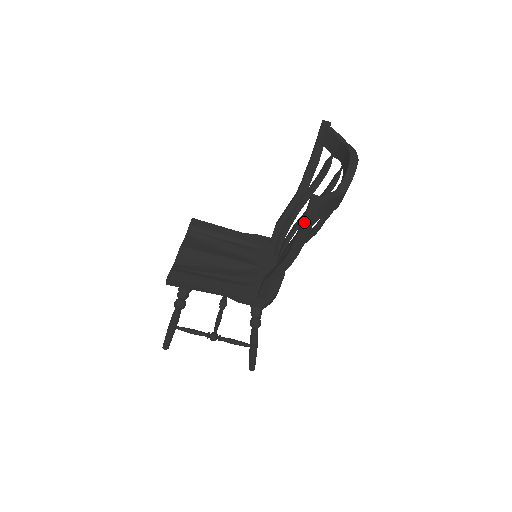
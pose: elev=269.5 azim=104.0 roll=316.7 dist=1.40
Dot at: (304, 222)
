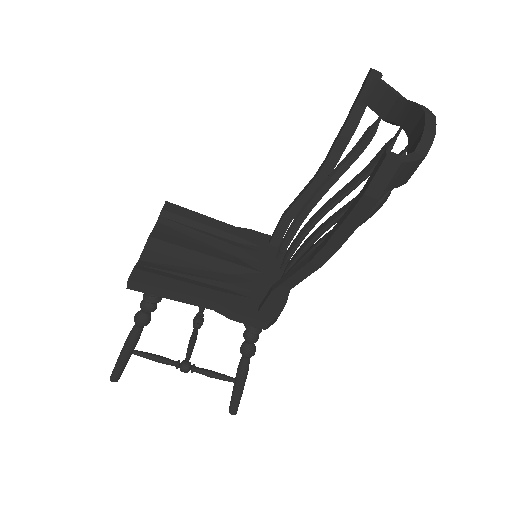
Dot at: (364, 196)
